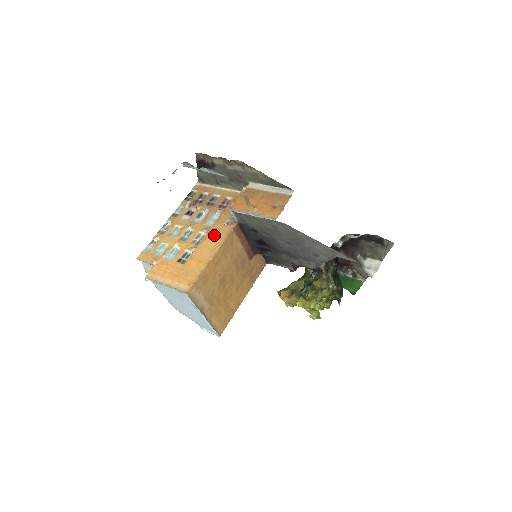
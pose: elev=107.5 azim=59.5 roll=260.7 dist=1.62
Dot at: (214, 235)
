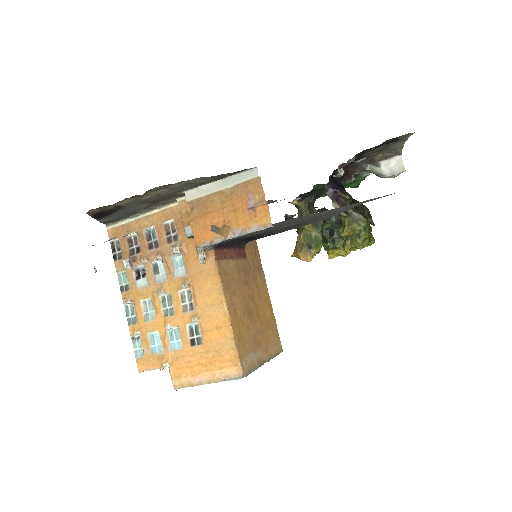
Dot at: (201, 284)
